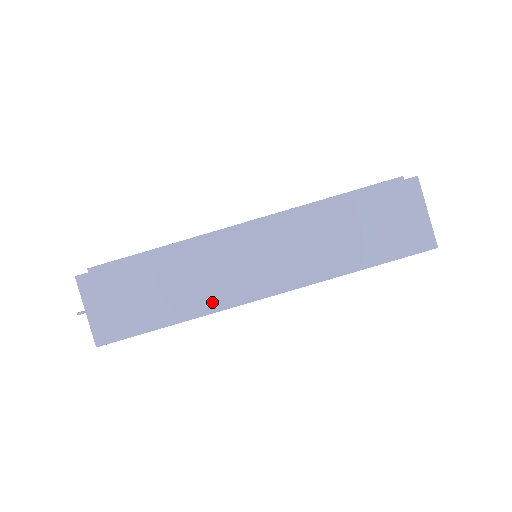
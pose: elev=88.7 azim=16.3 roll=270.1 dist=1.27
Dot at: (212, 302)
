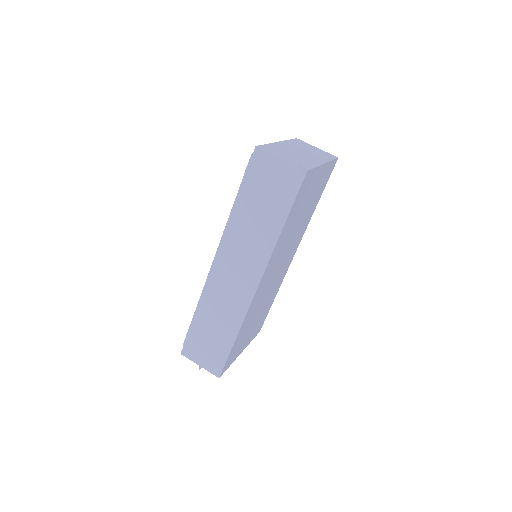
Dot at: (239, 313)
